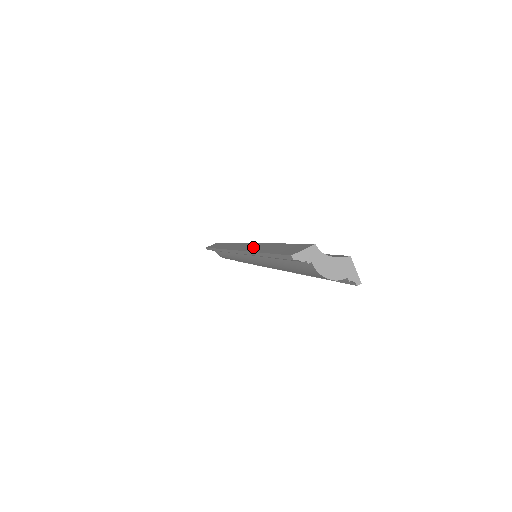
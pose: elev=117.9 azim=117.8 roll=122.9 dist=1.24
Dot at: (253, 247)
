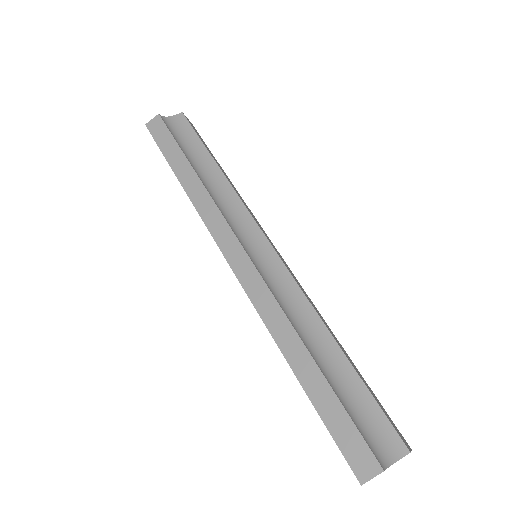
Dot at: (273, 319)
